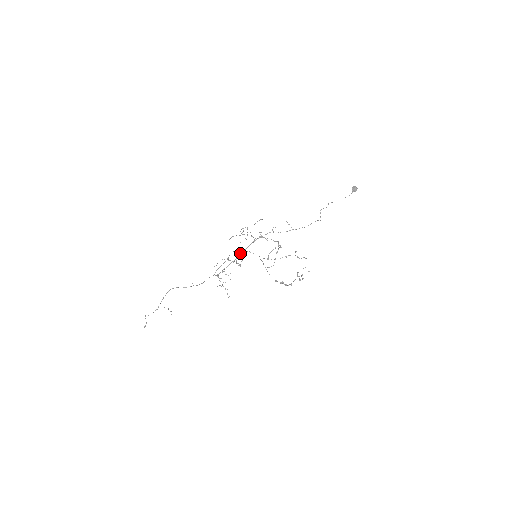
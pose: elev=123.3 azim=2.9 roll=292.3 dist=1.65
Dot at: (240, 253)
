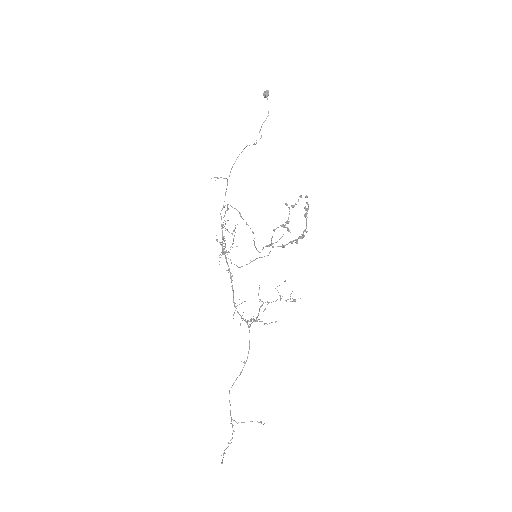
Dot at: occluded
